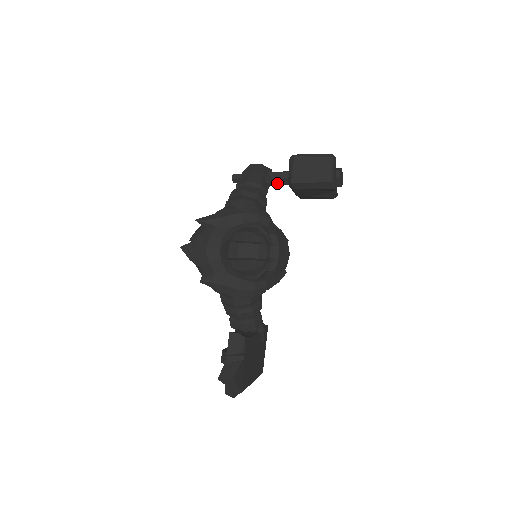
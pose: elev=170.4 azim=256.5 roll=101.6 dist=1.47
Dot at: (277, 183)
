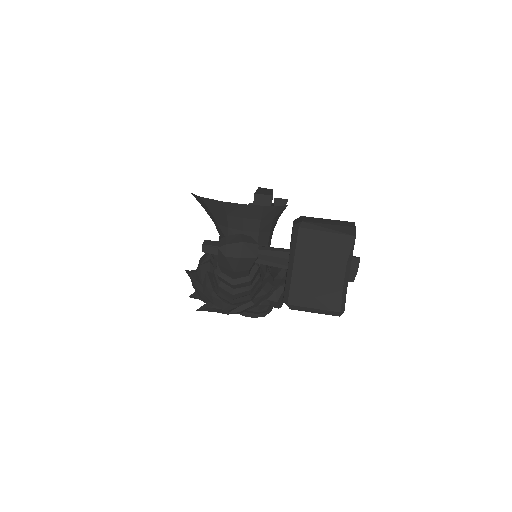
Dot at: occluded
